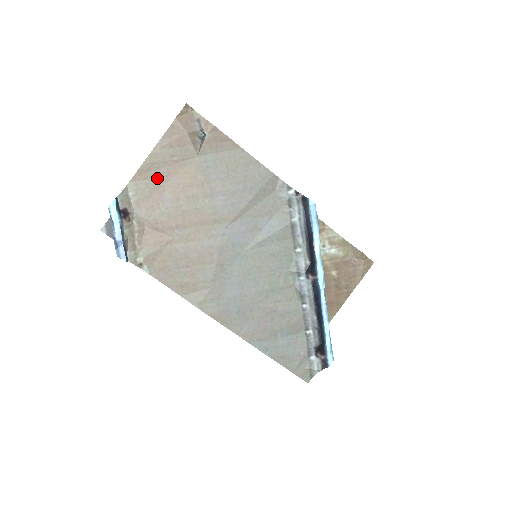
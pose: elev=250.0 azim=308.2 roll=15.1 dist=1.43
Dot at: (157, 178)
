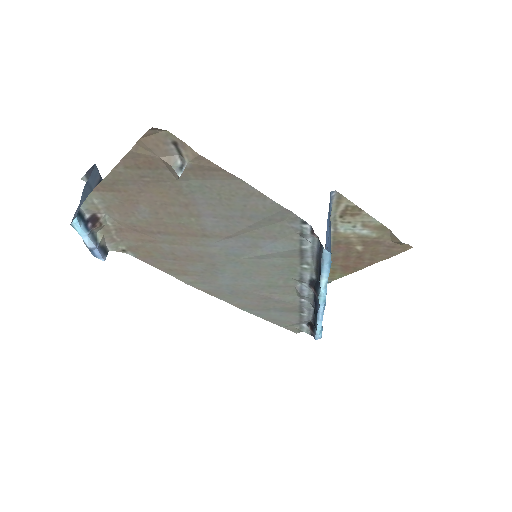
Dot at: (126, 192)
